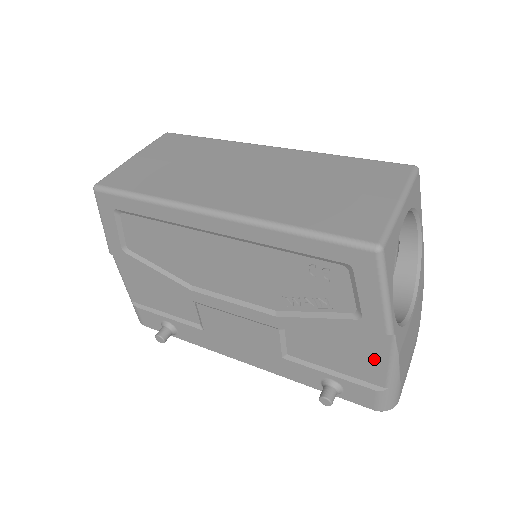
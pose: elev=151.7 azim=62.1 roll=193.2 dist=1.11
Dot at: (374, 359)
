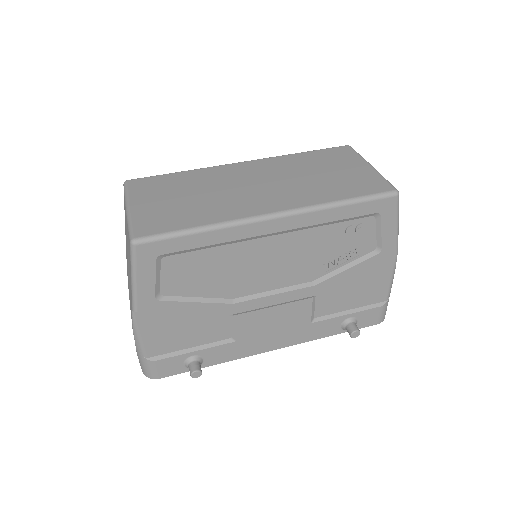
Dot at: (381, 281)
